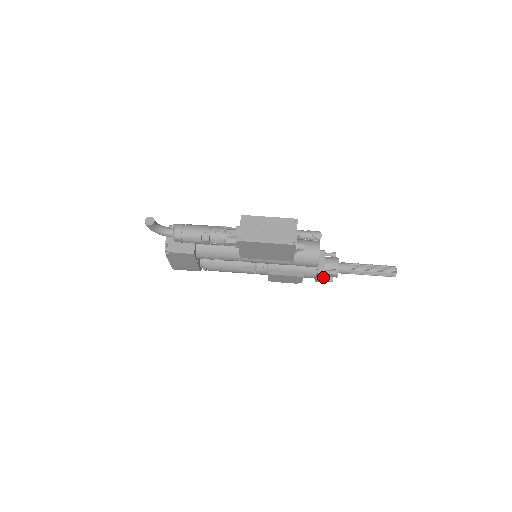
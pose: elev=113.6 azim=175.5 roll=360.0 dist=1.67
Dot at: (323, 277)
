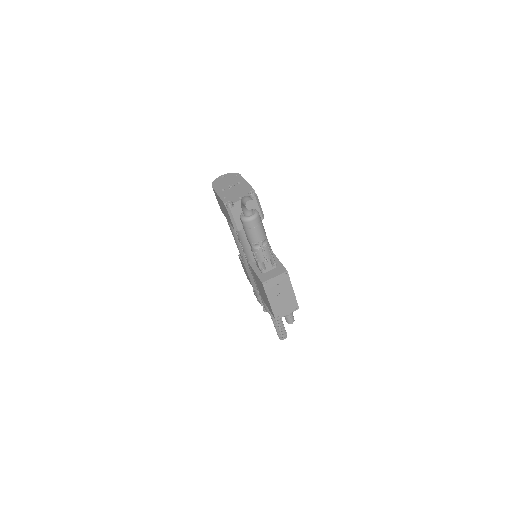
Dot at: occluded
